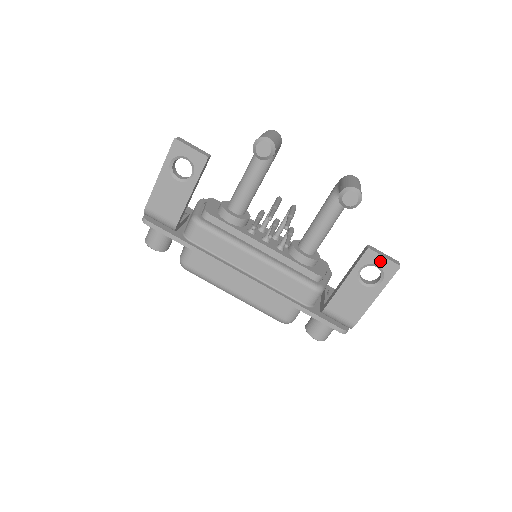
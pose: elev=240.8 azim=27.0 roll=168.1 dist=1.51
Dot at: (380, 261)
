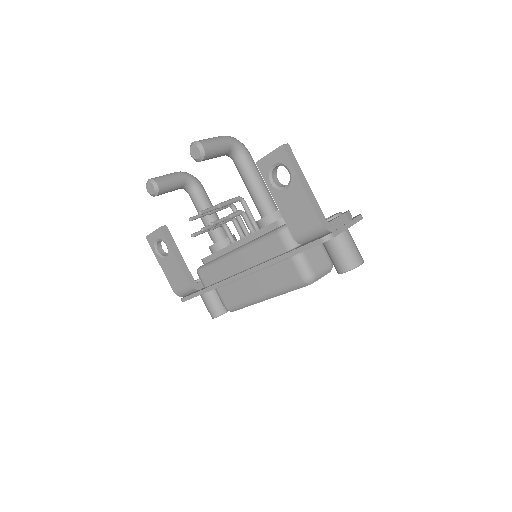
Dot at: (270, 160)
